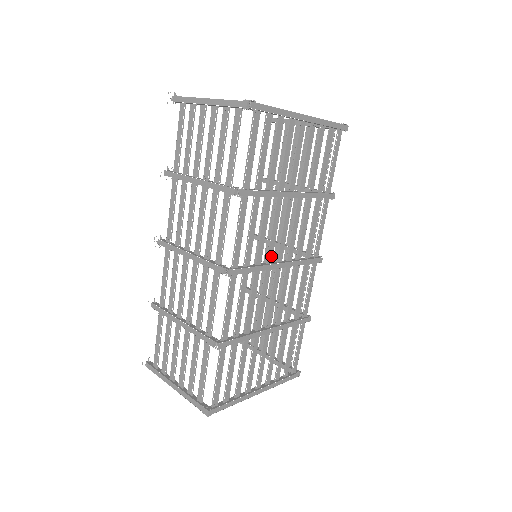
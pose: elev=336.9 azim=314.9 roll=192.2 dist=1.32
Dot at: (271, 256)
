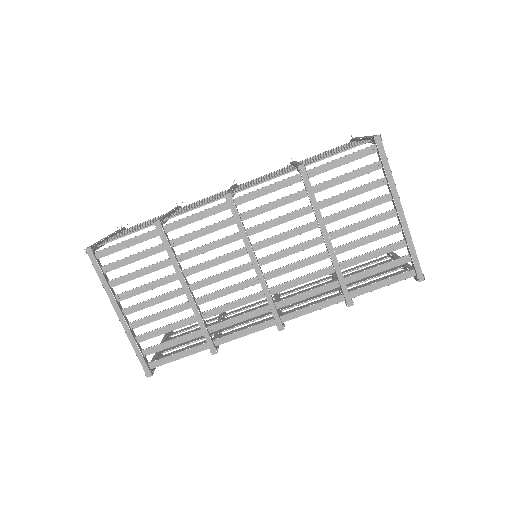
Dot at: (261, 246)
